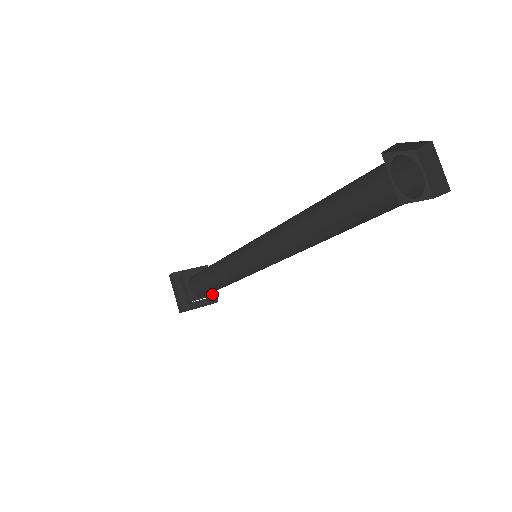
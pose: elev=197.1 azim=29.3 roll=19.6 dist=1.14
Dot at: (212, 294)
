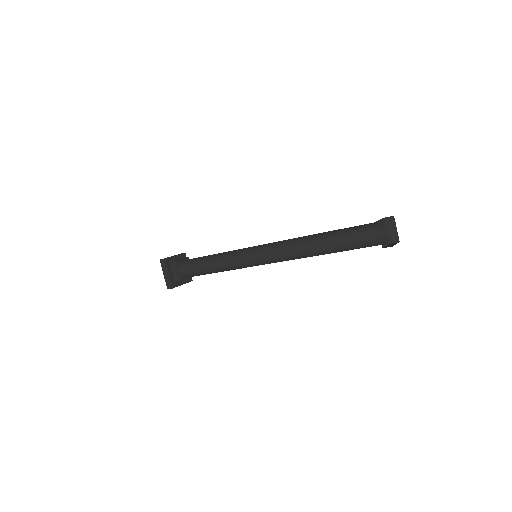
Dot at: occluded
